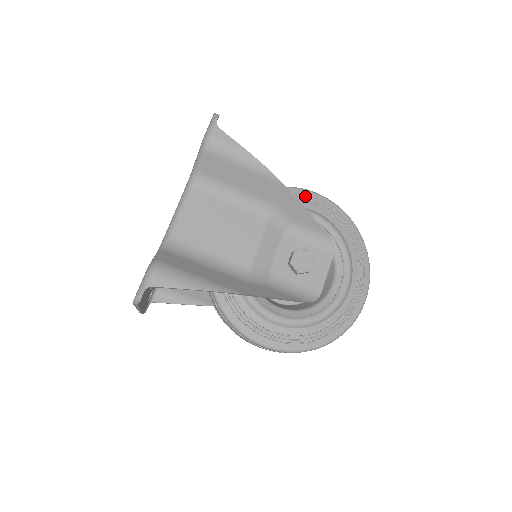
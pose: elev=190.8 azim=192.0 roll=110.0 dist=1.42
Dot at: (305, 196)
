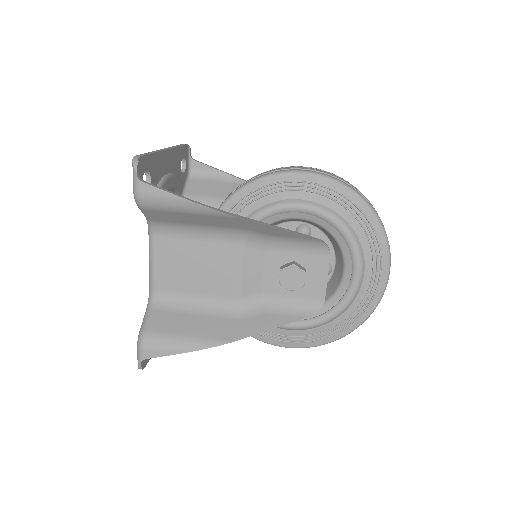
Dot at: (287, 182)
